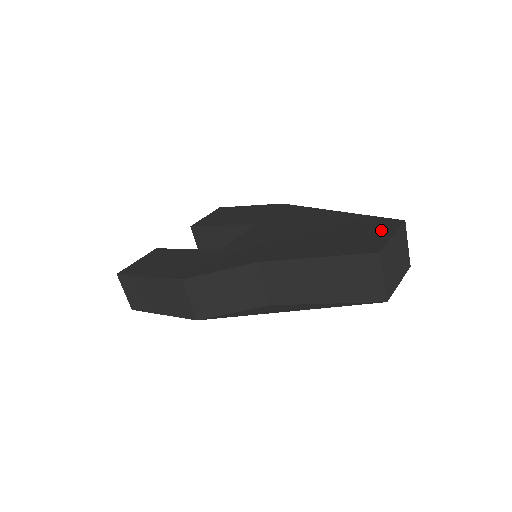
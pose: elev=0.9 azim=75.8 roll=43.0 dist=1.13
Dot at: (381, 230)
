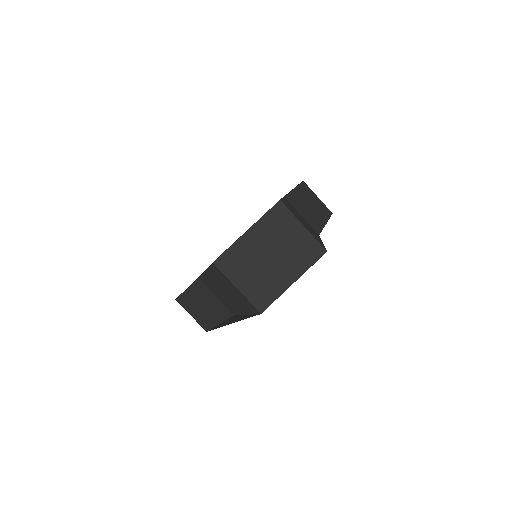
Dot at: occluded
